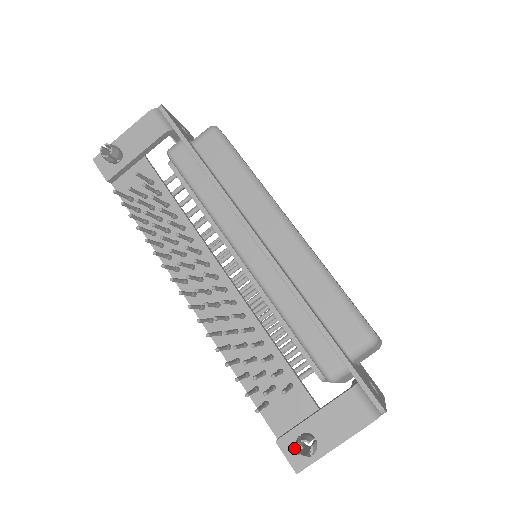
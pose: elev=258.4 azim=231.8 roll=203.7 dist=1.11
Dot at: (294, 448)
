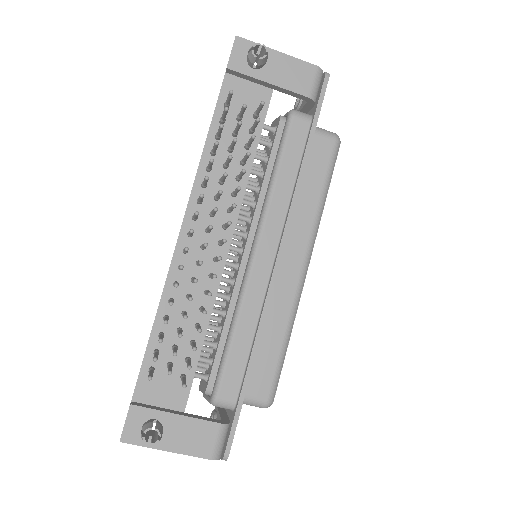
Dot at: (139, 423)
